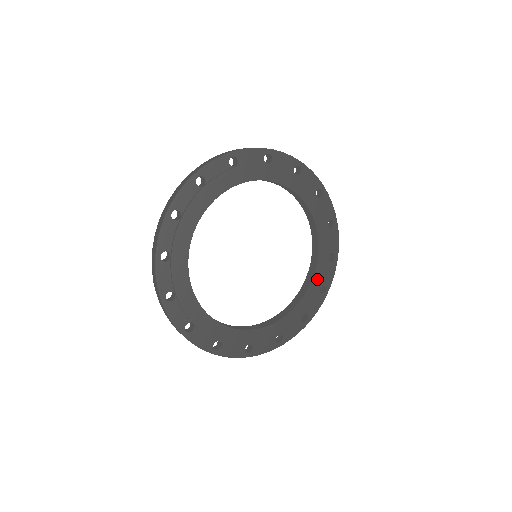
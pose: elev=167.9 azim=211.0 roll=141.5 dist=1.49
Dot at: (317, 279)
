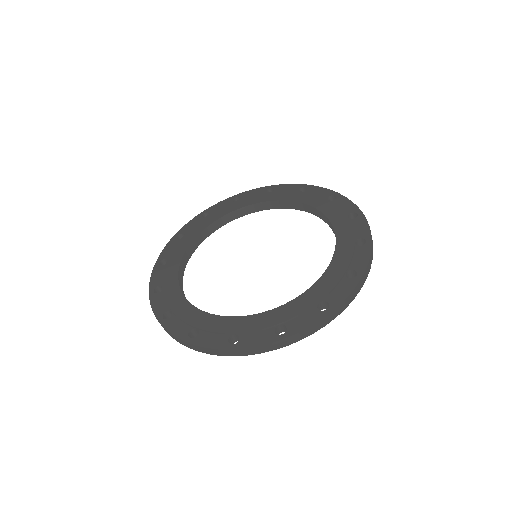
Dot at: (343, 237)
